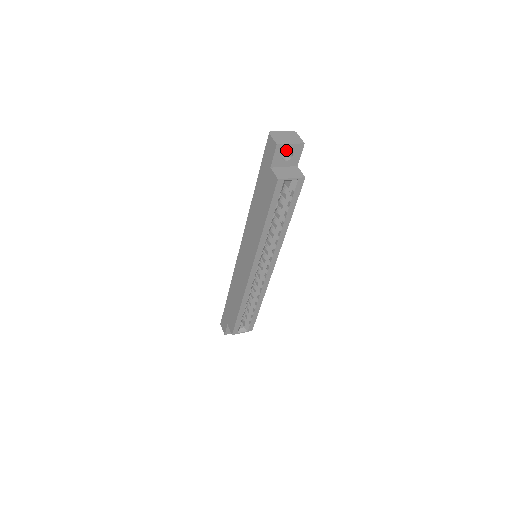
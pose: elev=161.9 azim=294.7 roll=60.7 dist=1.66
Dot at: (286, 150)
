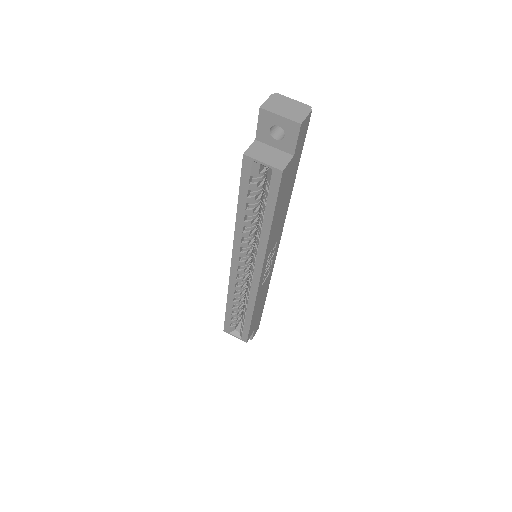
Dot at: (275, 123)
